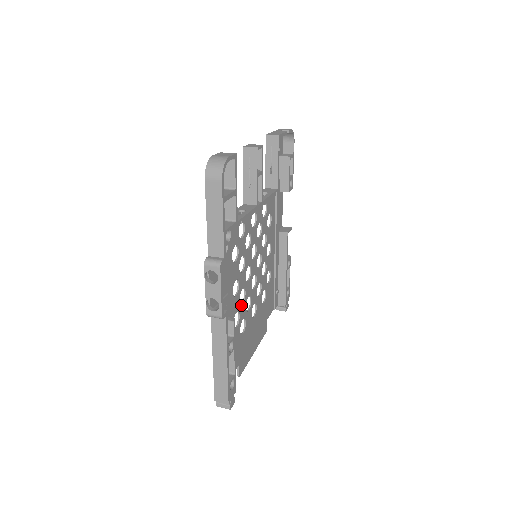
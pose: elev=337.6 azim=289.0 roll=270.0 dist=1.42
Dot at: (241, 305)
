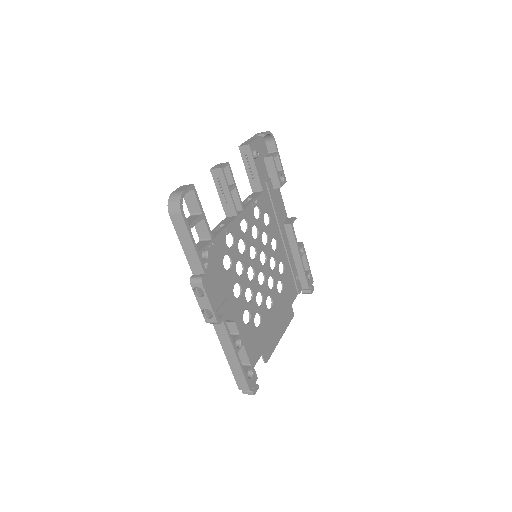
Dot at: (249, 303)
